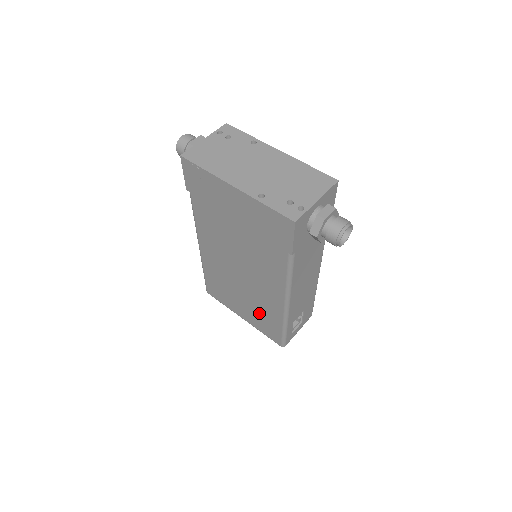
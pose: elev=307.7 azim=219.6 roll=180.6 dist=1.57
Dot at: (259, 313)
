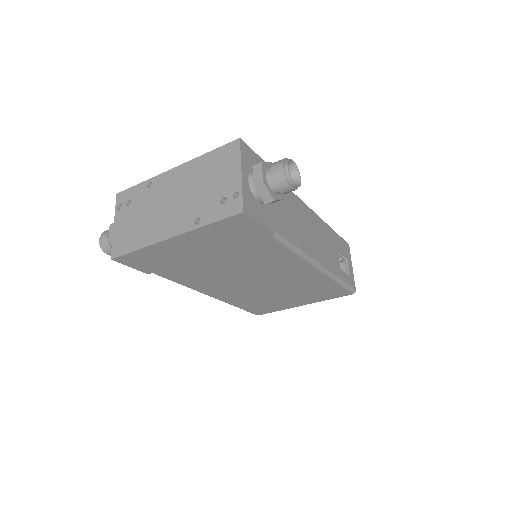
Dot at: (308, 291)
